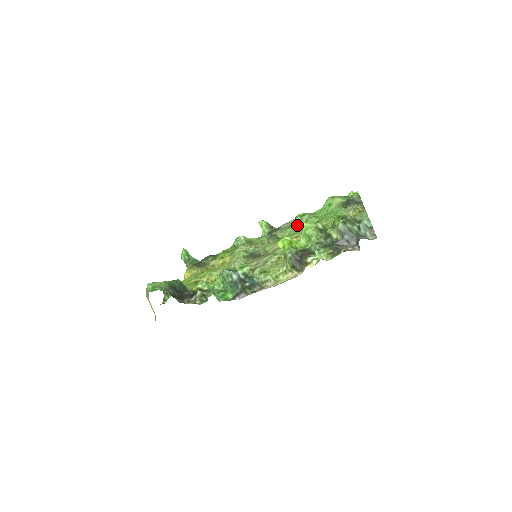
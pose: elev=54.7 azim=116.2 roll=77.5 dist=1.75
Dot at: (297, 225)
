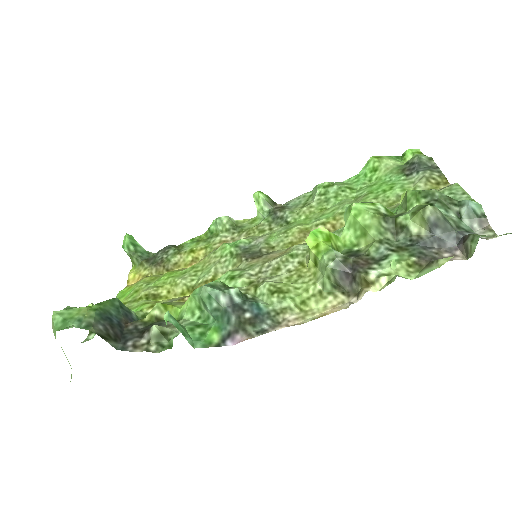
Dot at: (320, 202)
